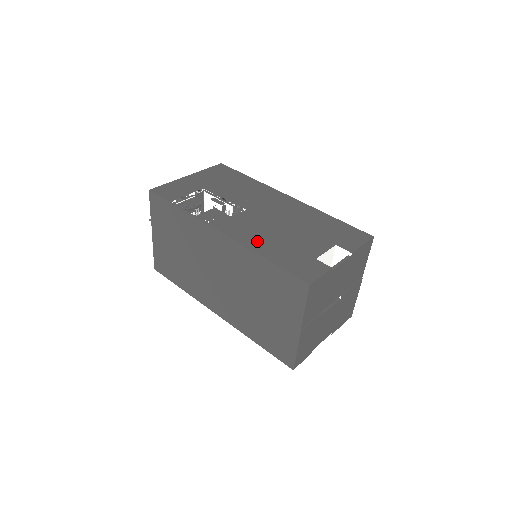
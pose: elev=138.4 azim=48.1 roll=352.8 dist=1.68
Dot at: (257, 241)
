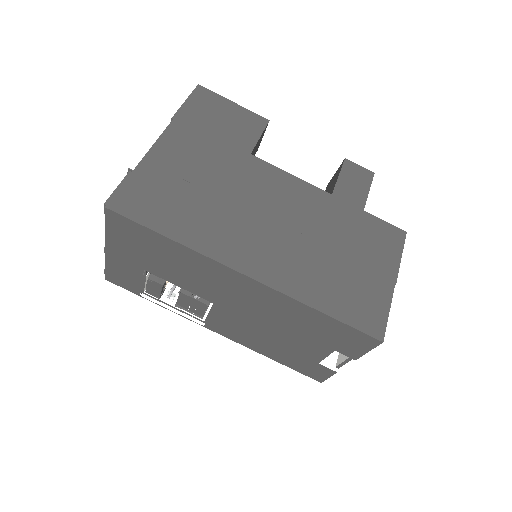
Dot at: (254, 344)
